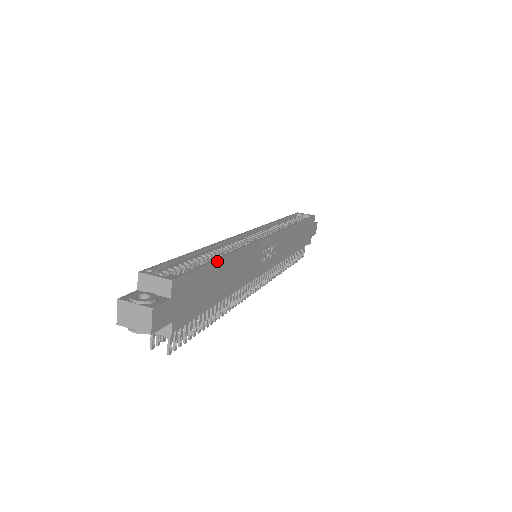
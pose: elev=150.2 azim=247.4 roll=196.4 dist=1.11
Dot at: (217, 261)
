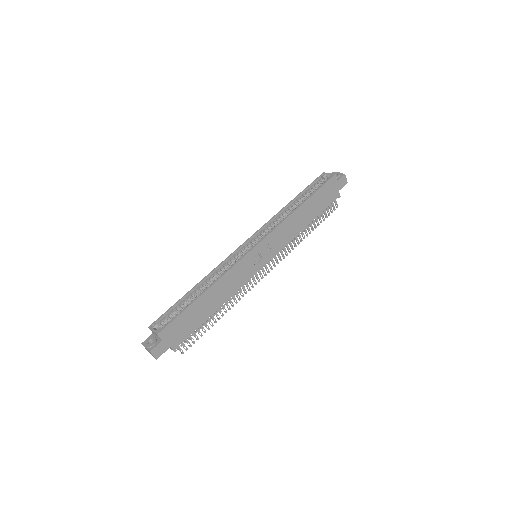
Dot at: (194, 302)
